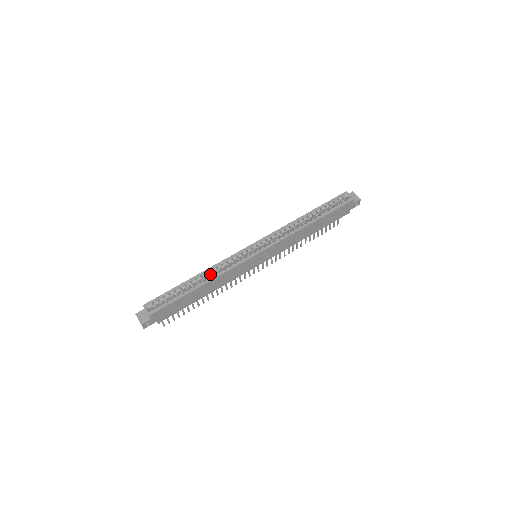
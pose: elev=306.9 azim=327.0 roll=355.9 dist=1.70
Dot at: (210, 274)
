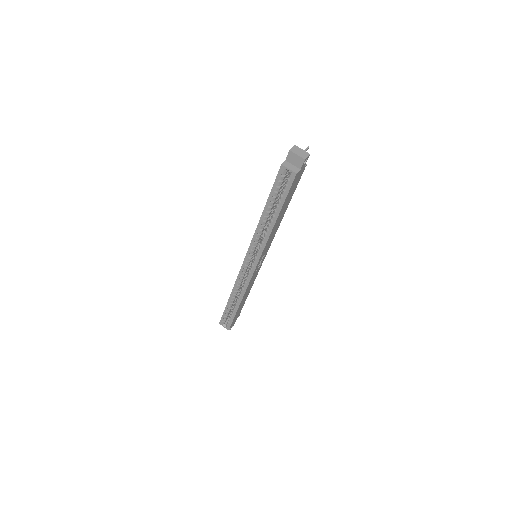
Dot at: (237, 292)
